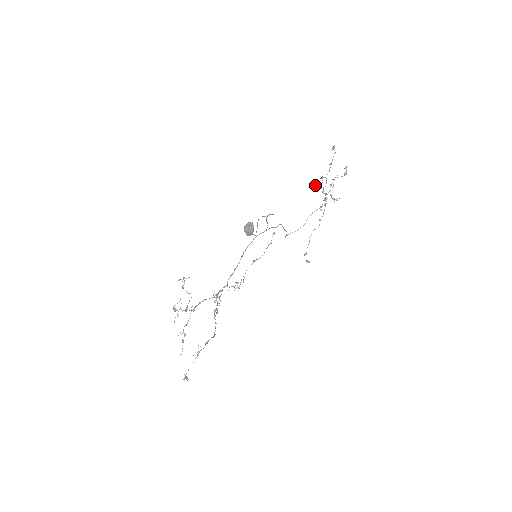
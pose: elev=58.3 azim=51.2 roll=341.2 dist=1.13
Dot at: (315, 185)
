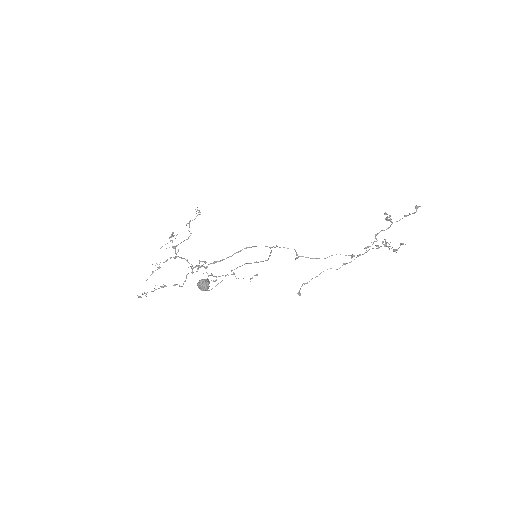
Dot at: (385, 214)
